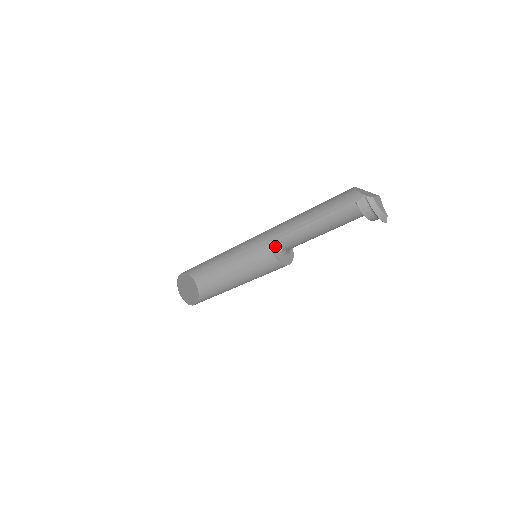
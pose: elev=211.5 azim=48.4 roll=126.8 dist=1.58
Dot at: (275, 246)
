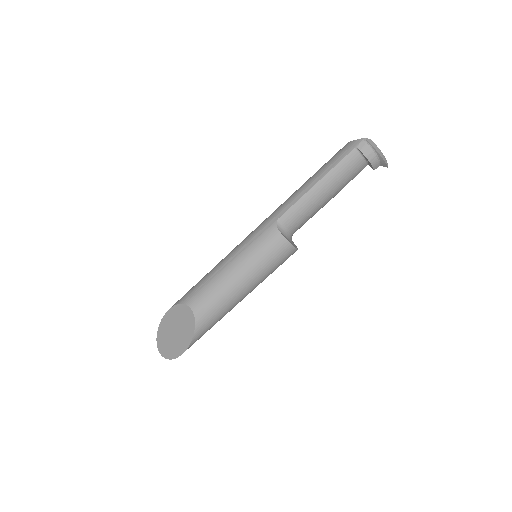
Dot at: (280, 225)
